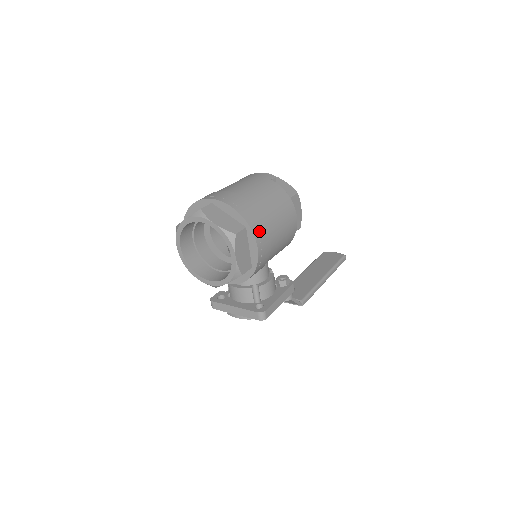
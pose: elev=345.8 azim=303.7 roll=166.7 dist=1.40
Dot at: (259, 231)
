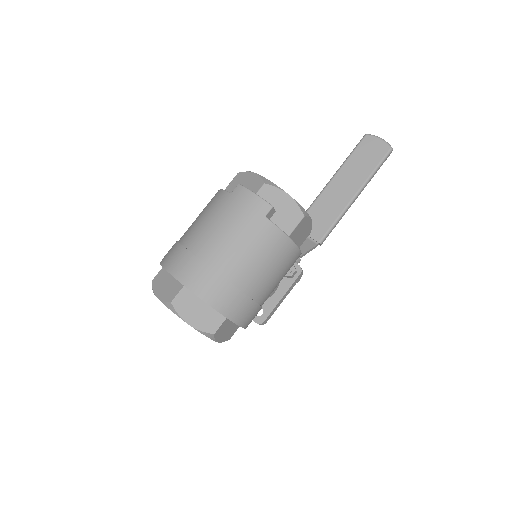
Dot at: (243, 315)
